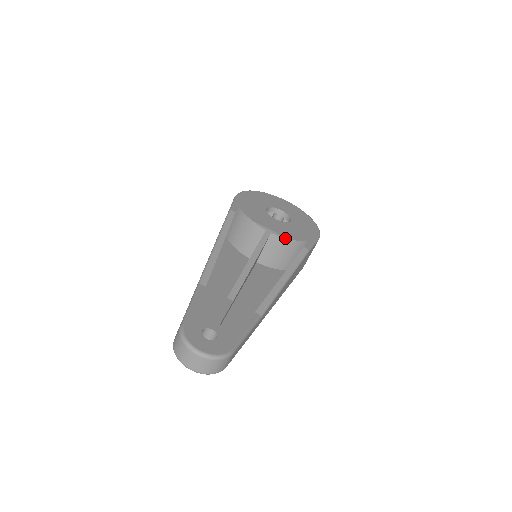
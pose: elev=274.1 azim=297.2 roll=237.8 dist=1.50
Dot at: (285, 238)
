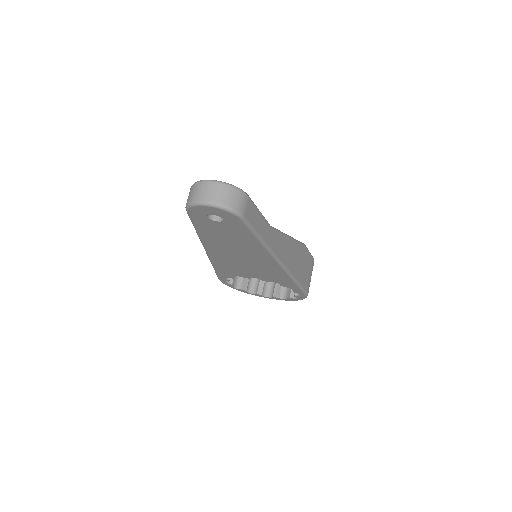
Dot at: occluded
